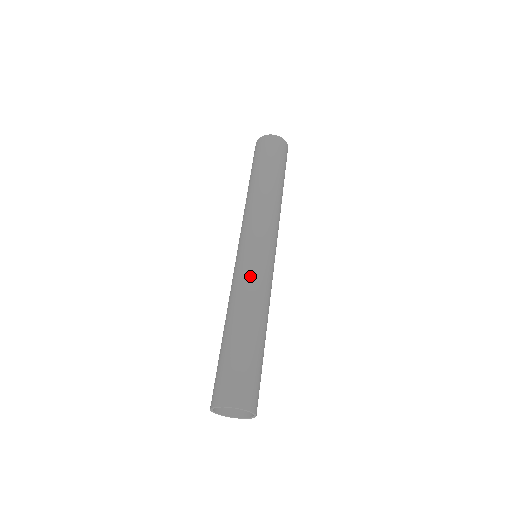
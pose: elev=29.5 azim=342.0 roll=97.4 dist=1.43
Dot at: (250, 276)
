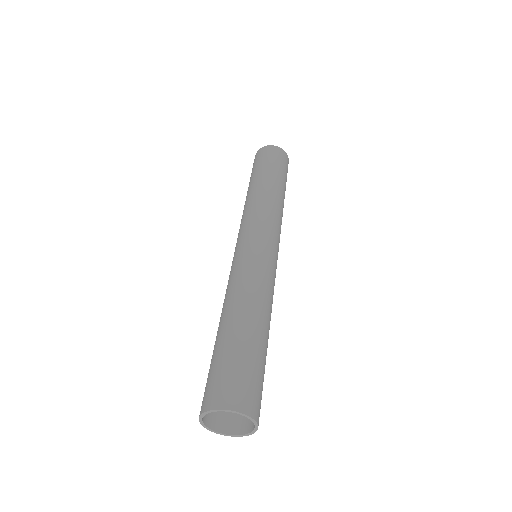
Dot at: (271, 278)
